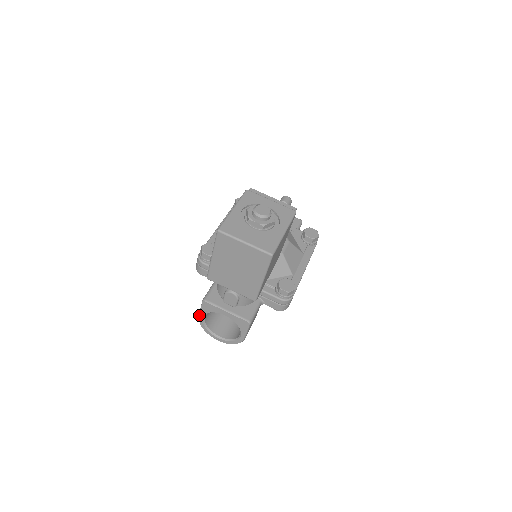
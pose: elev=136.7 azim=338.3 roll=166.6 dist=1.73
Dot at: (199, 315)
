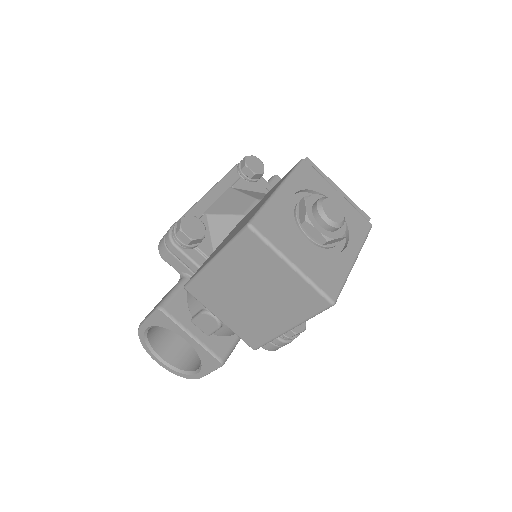
Dot at: (142, 323)
